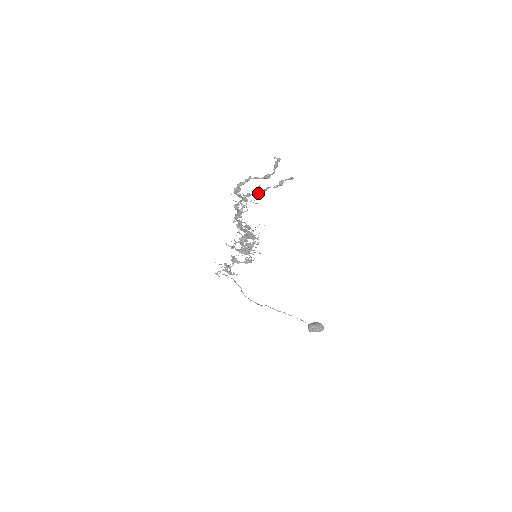
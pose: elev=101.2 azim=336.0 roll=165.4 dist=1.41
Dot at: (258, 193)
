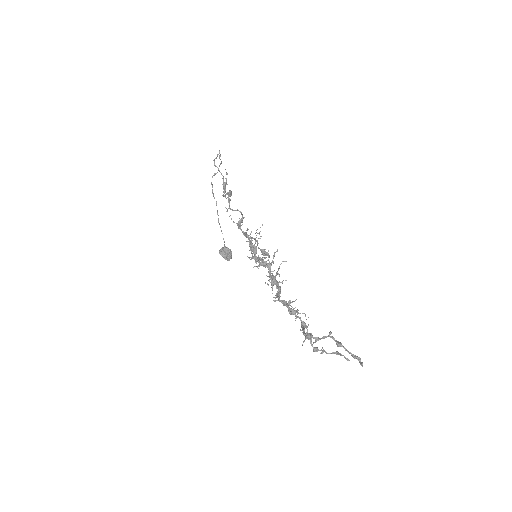
Dot at: (316, 351)
